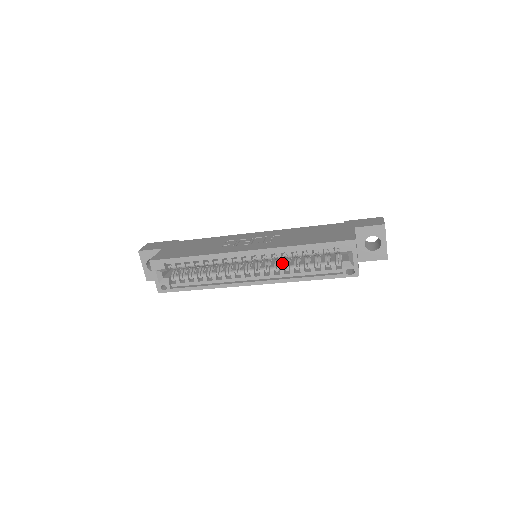
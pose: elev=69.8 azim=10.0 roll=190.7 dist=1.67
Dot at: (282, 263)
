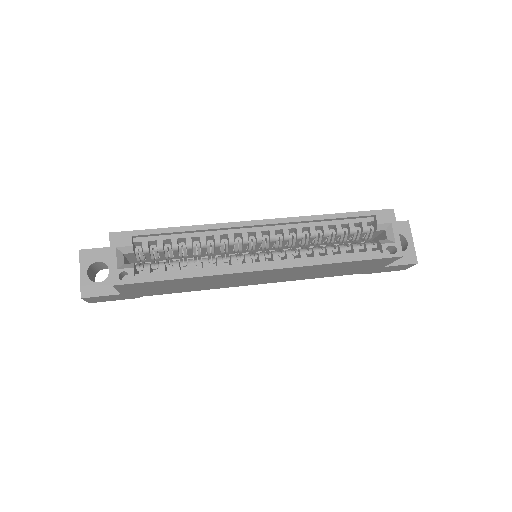
Dot at: occluded
